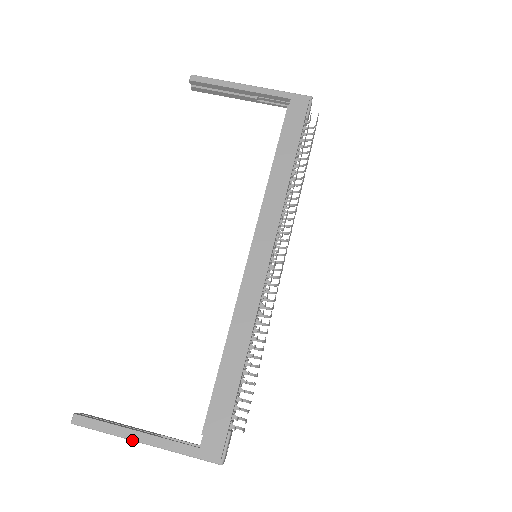
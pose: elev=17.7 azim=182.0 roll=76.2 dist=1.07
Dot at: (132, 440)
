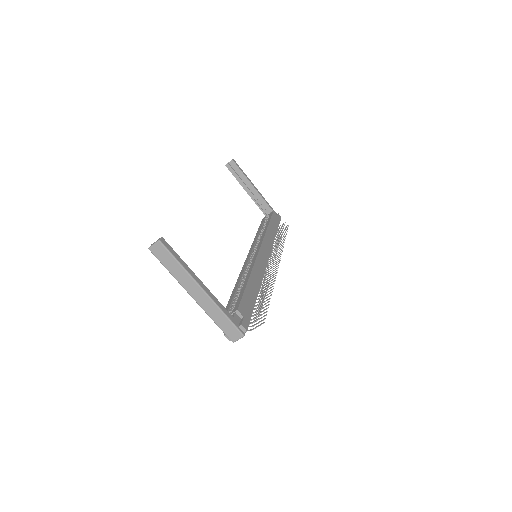
Dot at: (196, 282)
